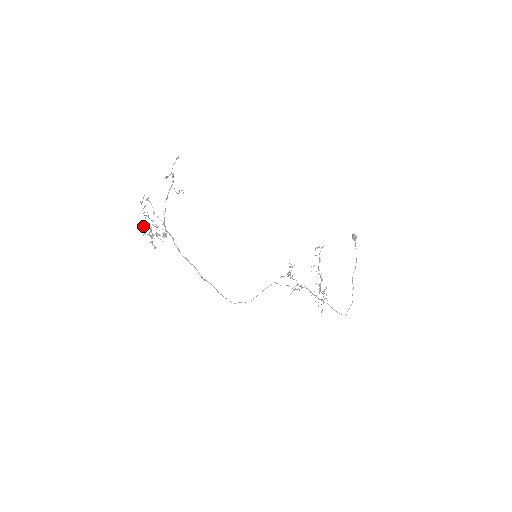
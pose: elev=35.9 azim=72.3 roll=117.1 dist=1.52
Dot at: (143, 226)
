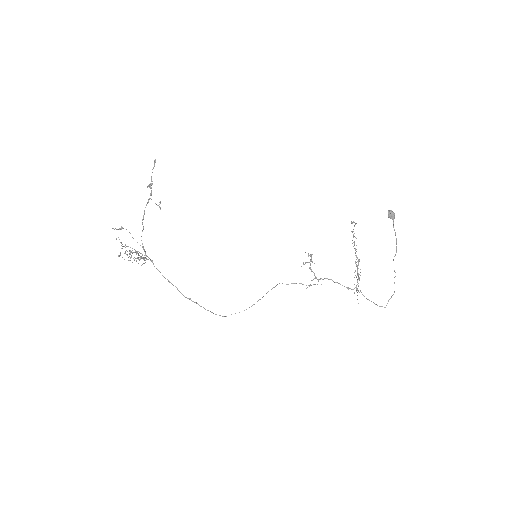
Dot at: (125, 253)
